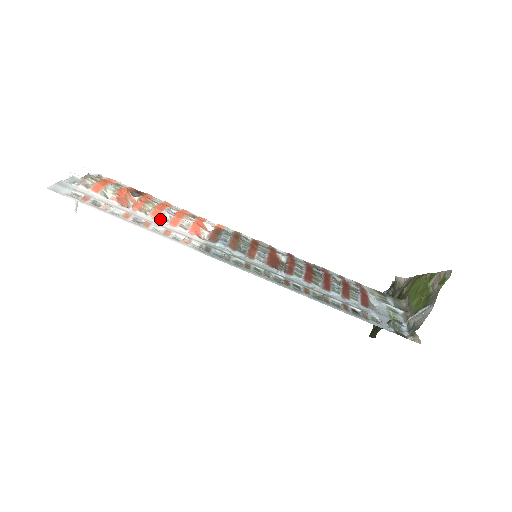
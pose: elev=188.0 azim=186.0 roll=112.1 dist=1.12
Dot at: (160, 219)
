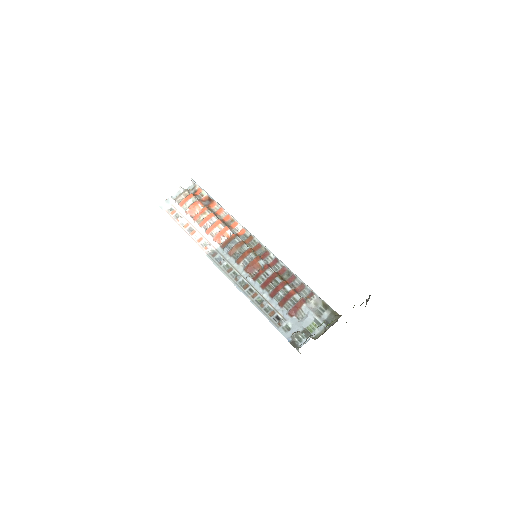
Dot at: (203, 228)
